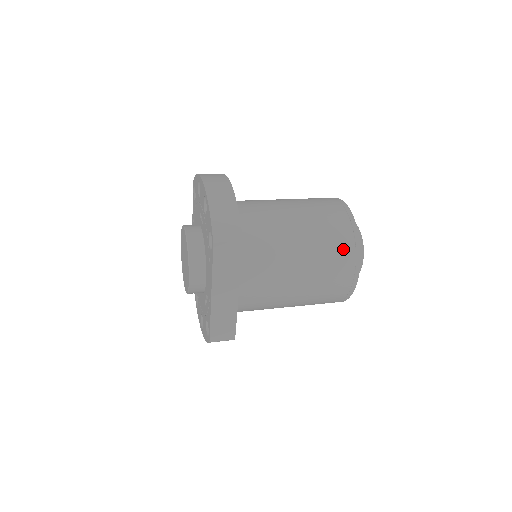
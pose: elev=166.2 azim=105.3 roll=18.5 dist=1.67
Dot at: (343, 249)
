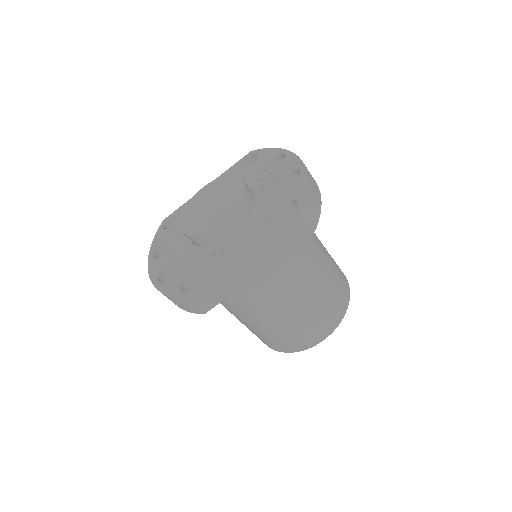
Dot at: (336, 307)
